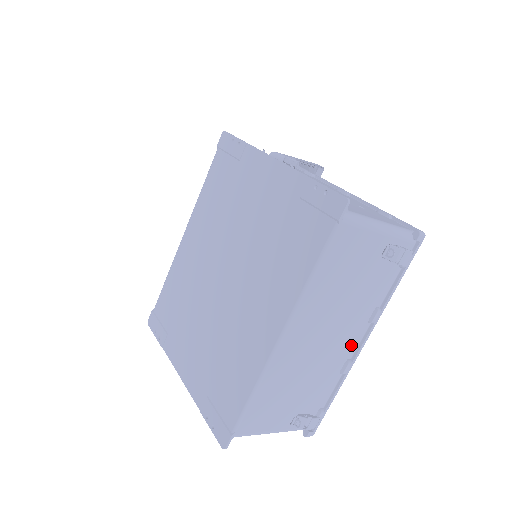
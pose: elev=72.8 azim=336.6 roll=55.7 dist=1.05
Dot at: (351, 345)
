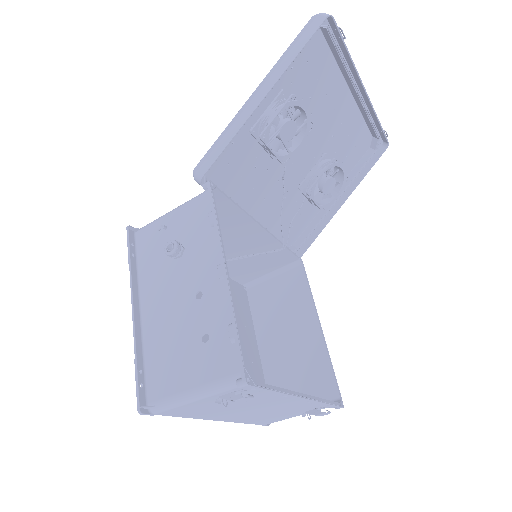
Dot at: (295, 399)
